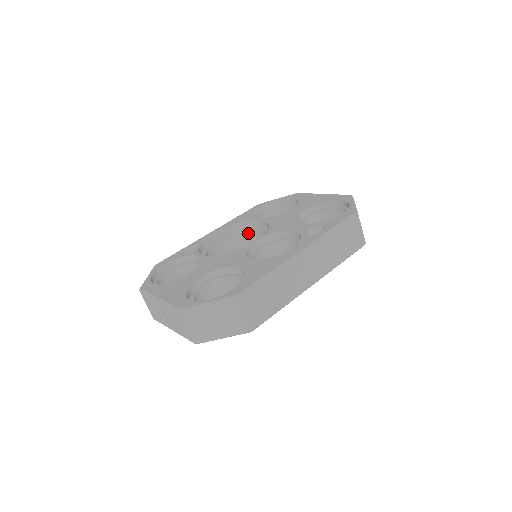
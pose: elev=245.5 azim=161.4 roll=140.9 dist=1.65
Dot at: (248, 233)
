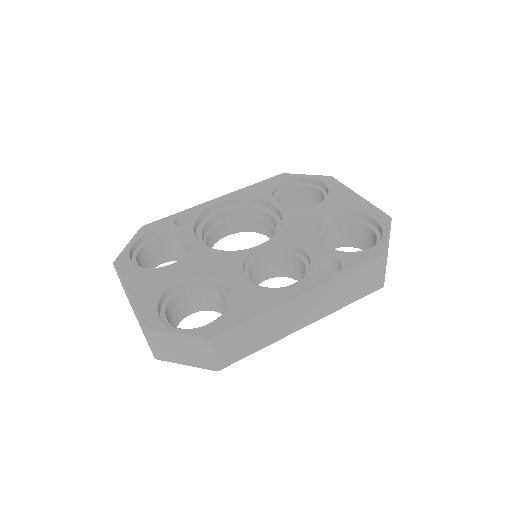
Dot at: (258, 213)
